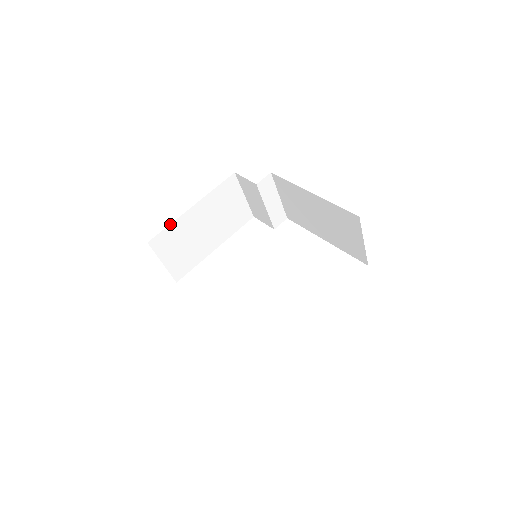
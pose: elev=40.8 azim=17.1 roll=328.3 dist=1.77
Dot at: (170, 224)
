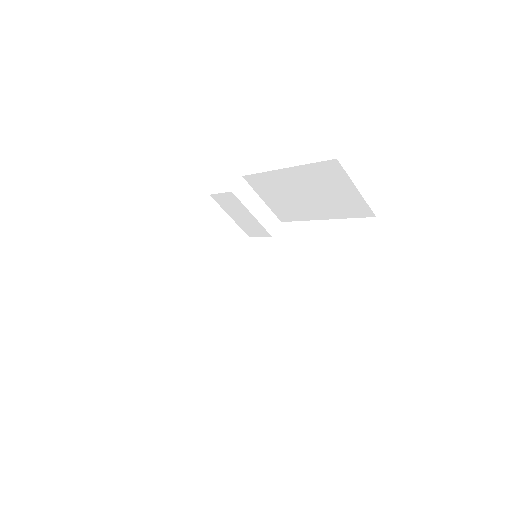
Dot at: (161, 264)
